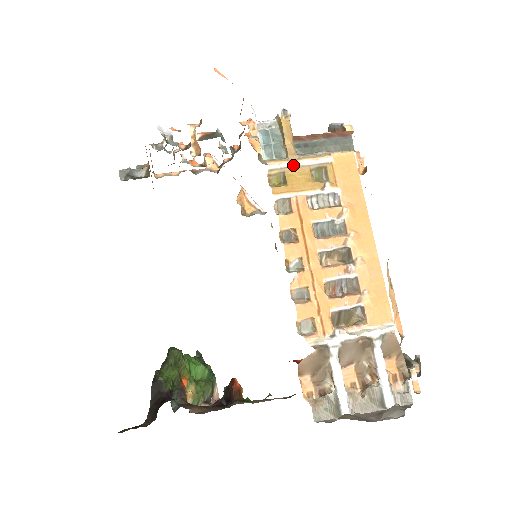
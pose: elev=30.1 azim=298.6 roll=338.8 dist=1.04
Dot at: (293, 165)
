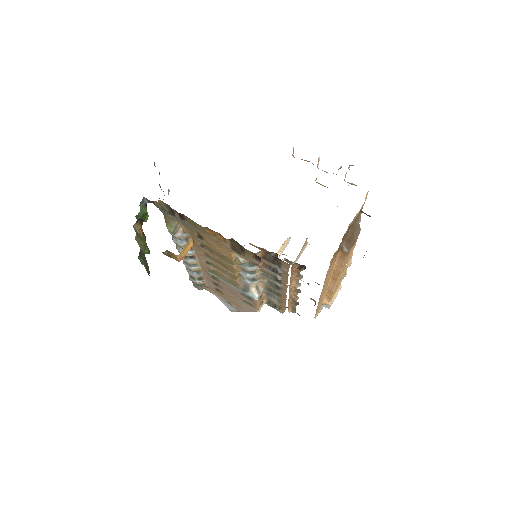
Dot at: occluded
